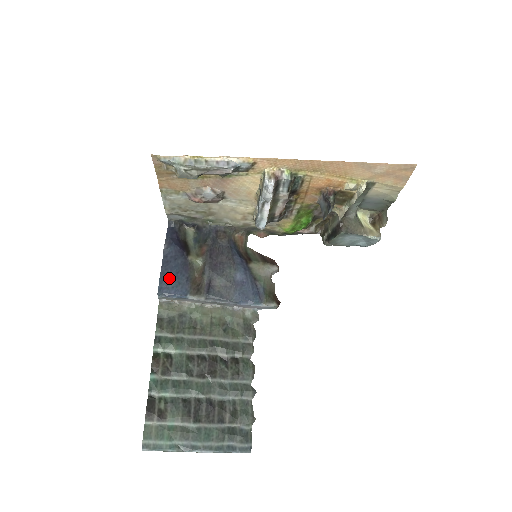
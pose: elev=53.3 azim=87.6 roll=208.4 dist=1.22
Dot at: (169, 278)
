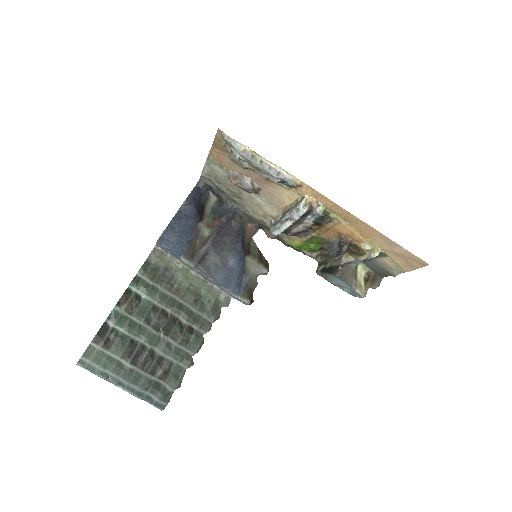
Dot at: (174, 233)
